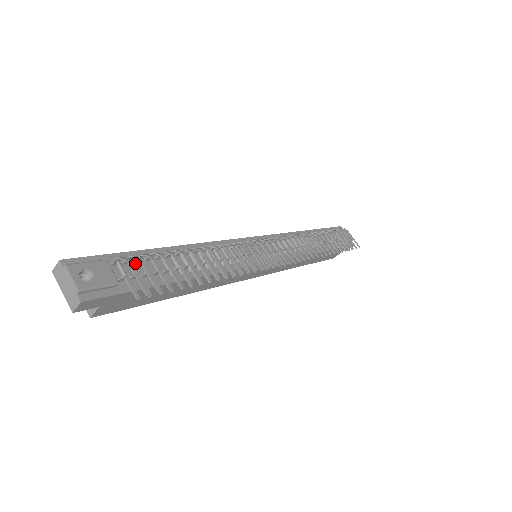
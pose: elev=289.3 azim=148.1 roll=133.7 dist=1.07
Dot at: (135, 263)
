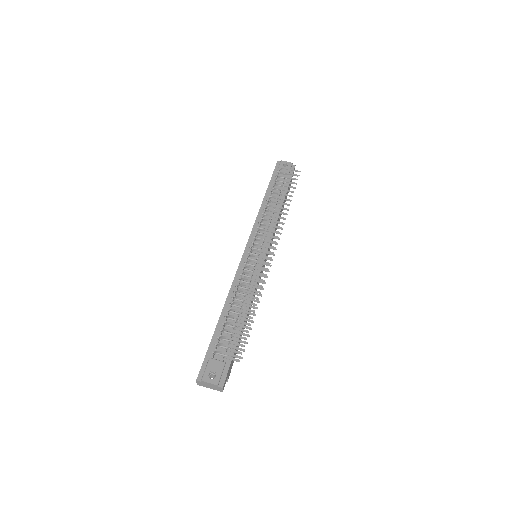
Dot at: occluded
